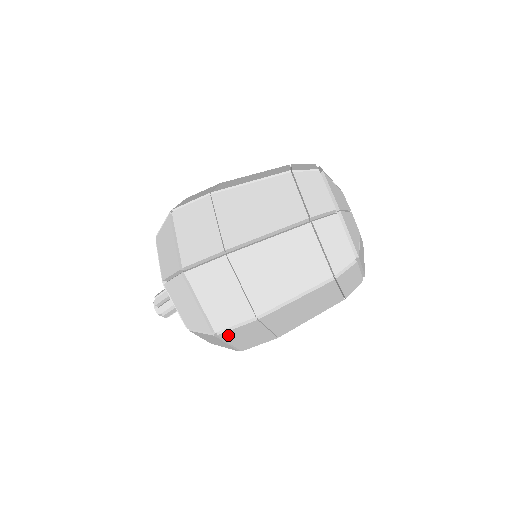
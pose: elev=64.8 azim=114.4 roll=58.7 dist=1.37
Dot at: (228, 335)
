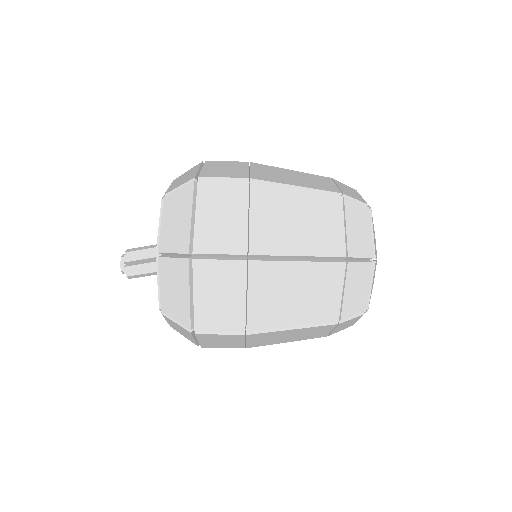
Dot at: (204, 336)
